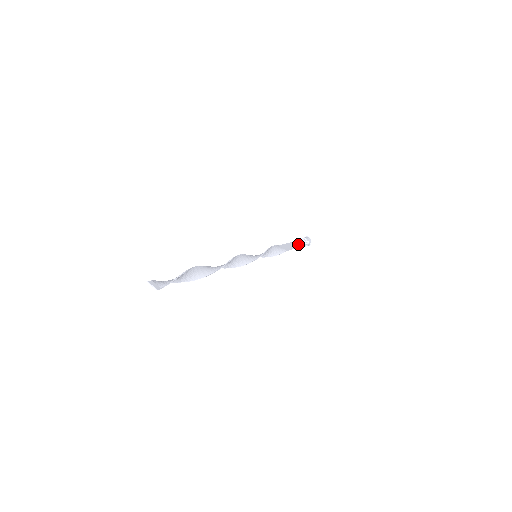
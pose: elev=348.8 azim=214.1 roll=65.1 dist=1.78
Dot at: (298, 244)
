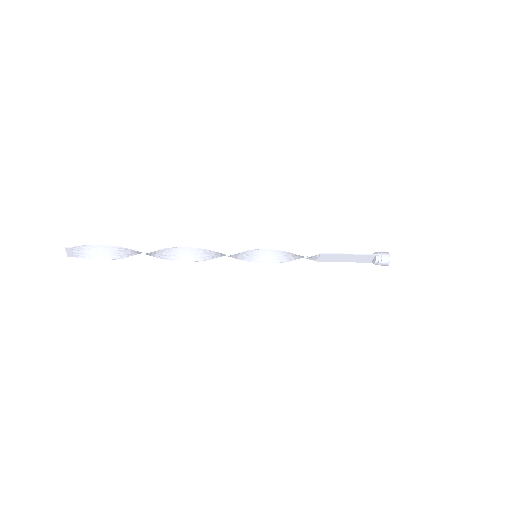
Dot at: (359, 257)
